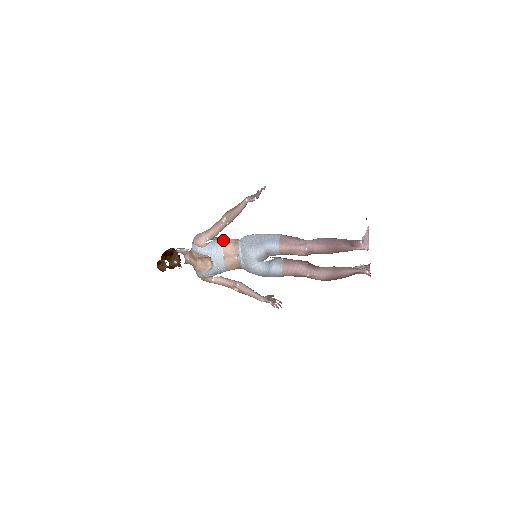
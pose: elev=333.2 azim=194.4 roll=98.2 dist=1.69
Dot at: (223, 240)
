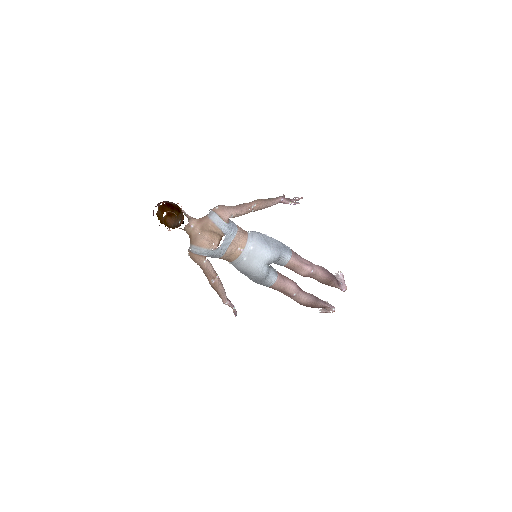
Dot at: occluded
